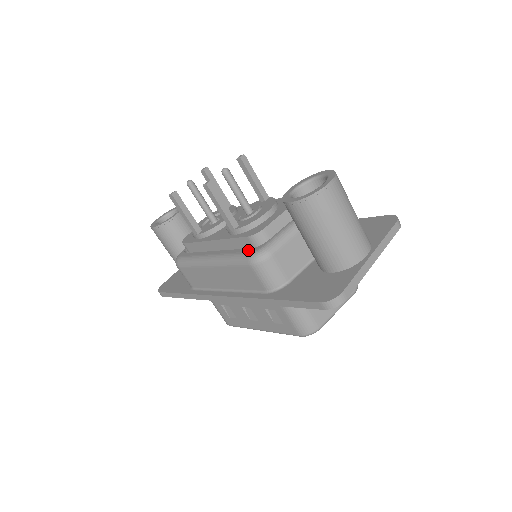
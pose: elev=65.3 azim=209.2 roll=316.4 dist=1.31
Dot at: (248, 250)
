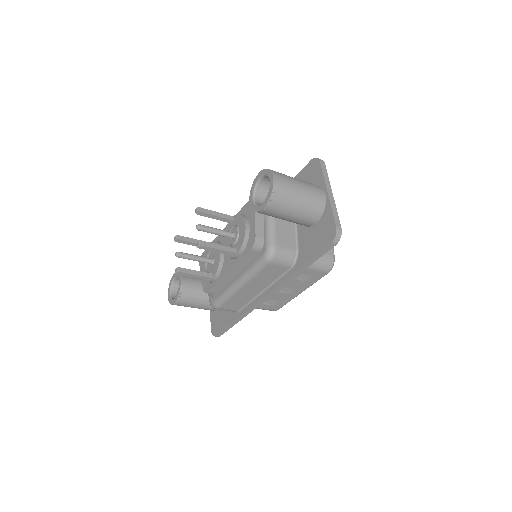
Dot at: (258, 257)
